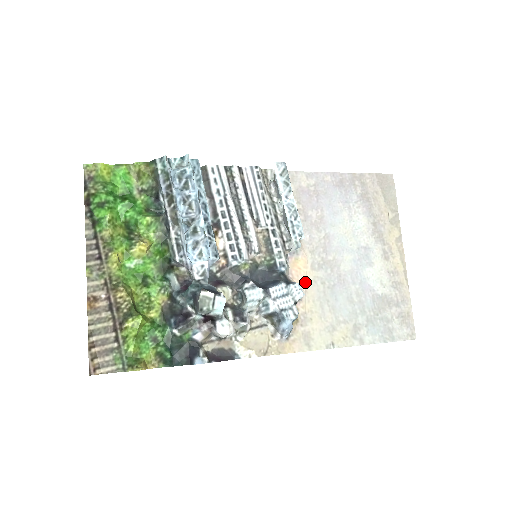
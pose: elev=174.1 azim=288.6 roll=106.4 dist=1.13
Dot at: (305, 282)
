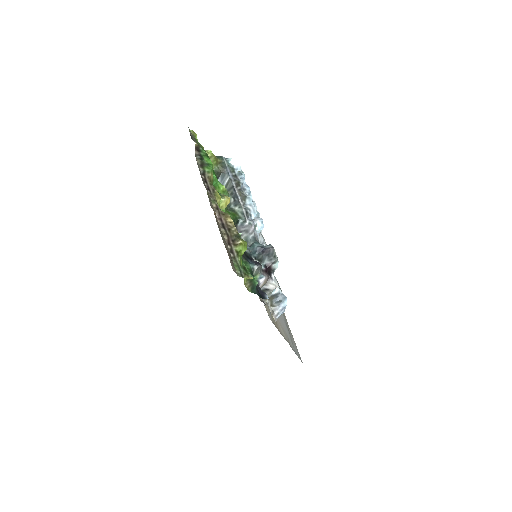
Dot at: occluded
